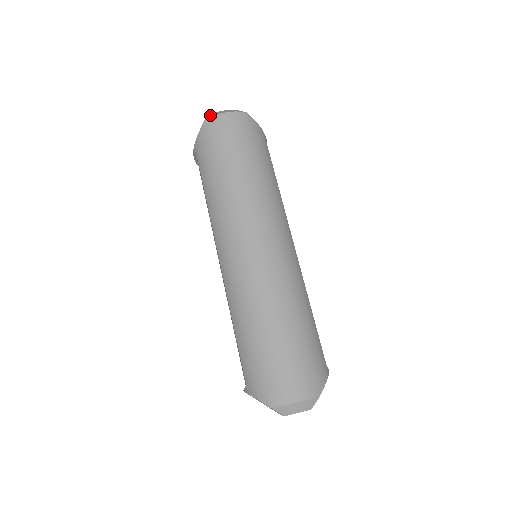
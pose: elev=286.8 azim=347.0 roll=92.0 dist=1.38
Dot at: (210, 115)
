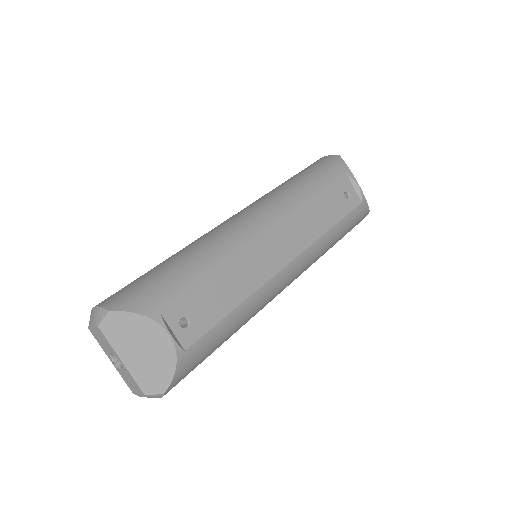
Dot at: occluded
